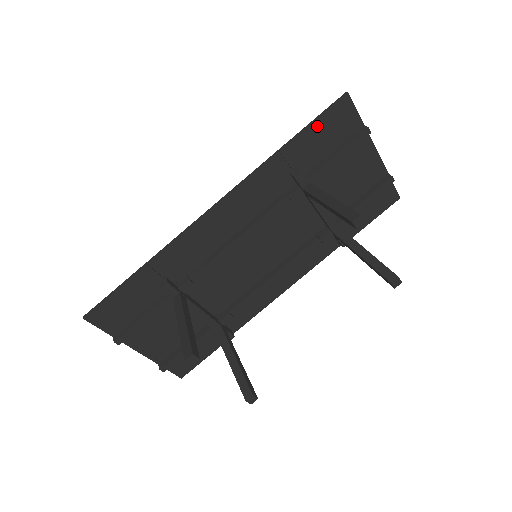
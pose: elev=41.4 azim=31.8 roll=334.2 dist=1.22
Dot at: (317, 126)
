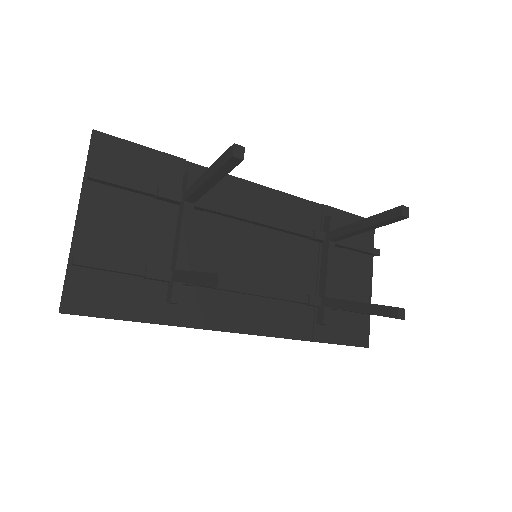
Dot at: (350, 218)
